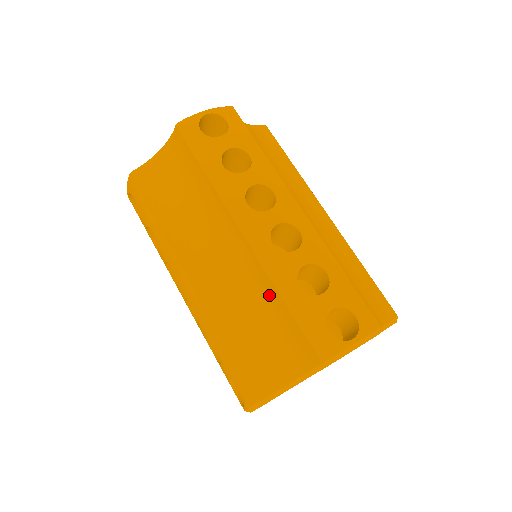
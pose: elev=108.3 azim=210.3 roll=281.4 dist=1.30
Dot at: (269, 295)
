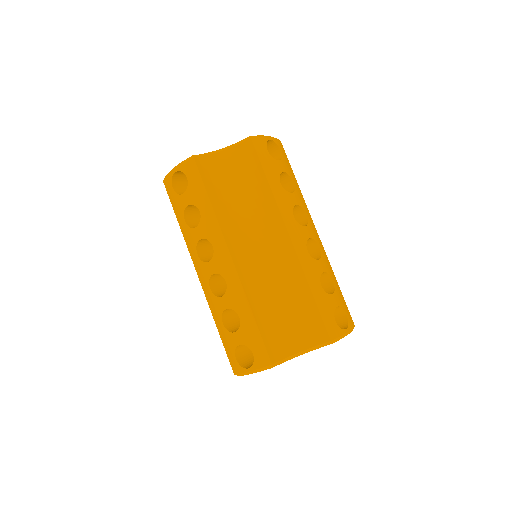
Dot at: occluded
